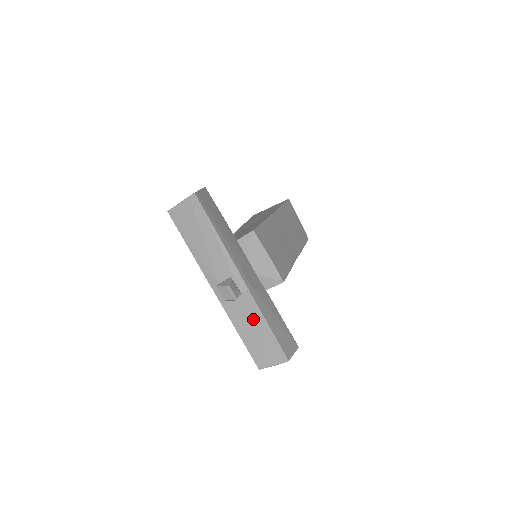
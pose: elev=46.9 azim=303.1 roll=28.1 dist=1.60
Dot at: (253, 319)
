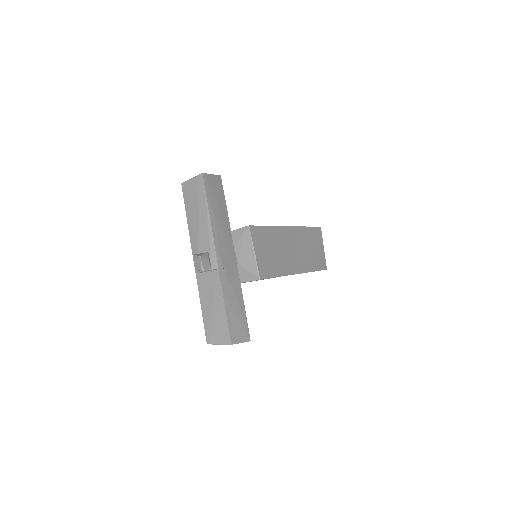
Dot at: (215, 296)
